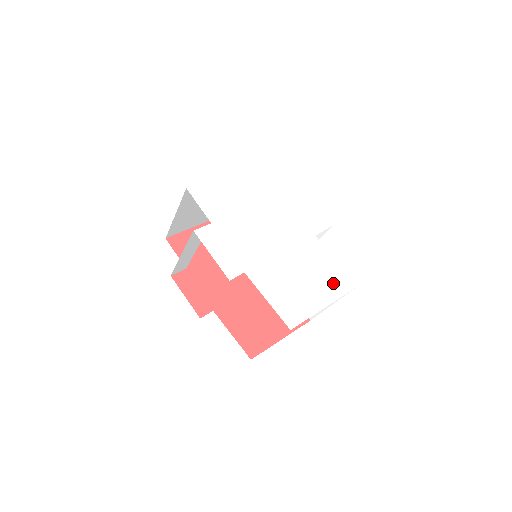
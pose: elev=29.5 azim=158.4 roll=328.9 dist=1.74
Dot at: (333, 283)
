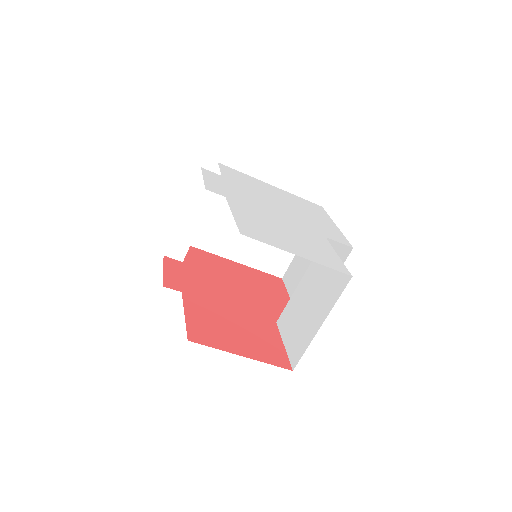
Dot at: (323, 257)
